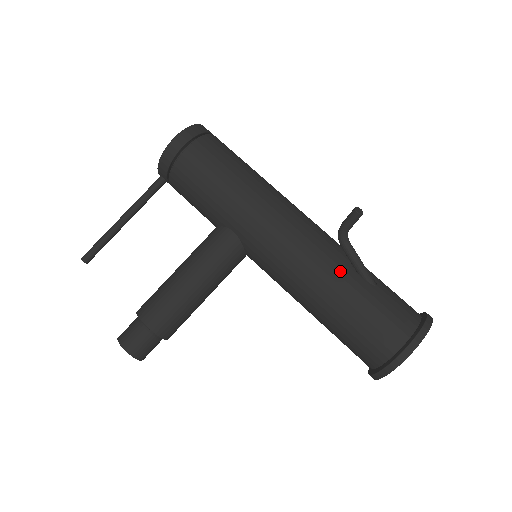
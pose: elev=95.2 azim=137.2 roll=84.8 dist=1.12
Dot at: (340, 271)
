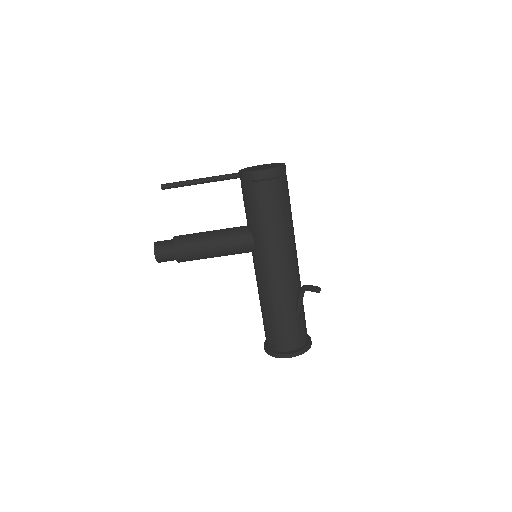
Dot at: (288, 302)
